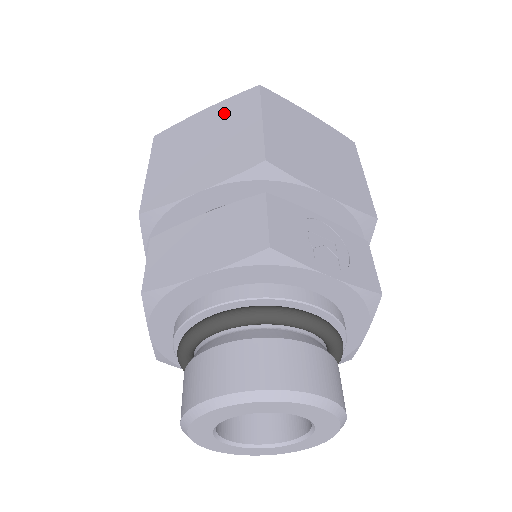
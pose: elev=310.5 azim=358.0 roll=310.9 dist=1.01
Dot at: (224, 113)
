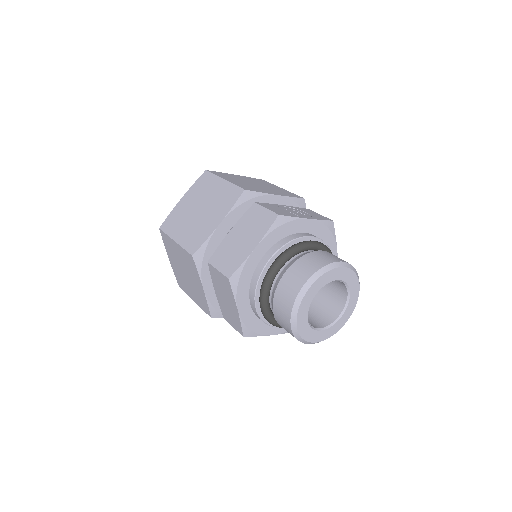
Dot at: (197, 191)
